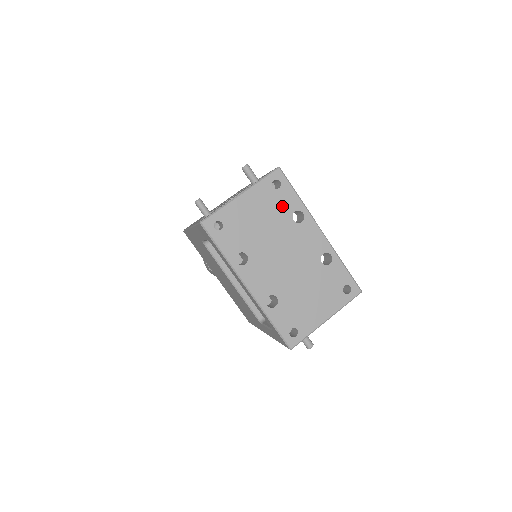
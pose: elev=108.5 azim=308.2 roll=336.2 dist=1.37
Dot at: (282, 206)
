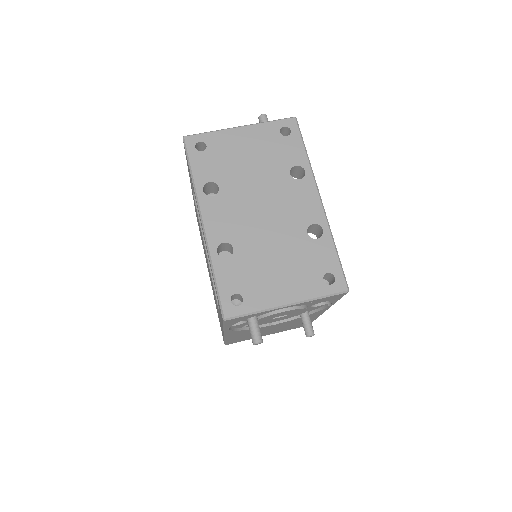
Dot at: (282, 155)
